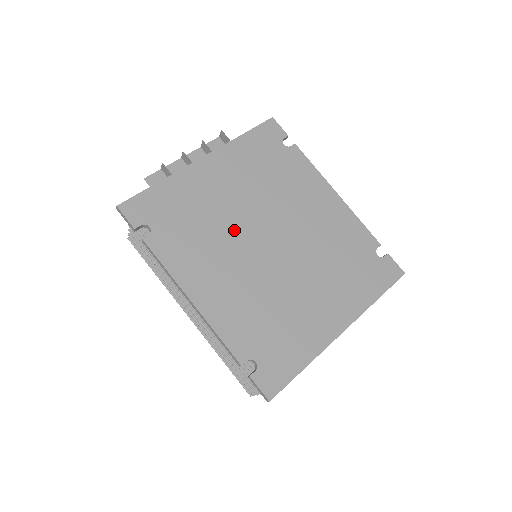
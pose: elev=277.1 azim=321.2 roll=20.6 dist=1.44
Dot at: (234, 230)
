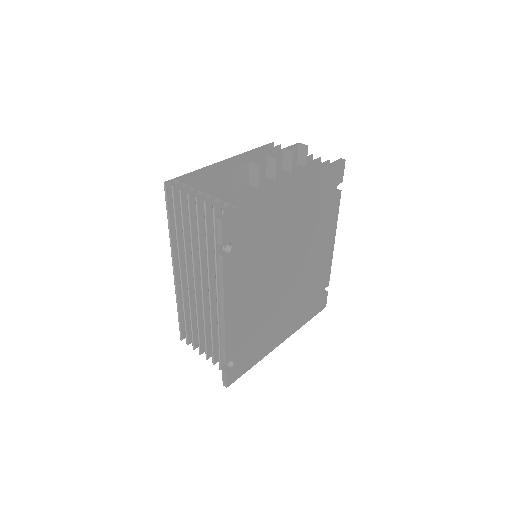
Dot at: (274, 260)
